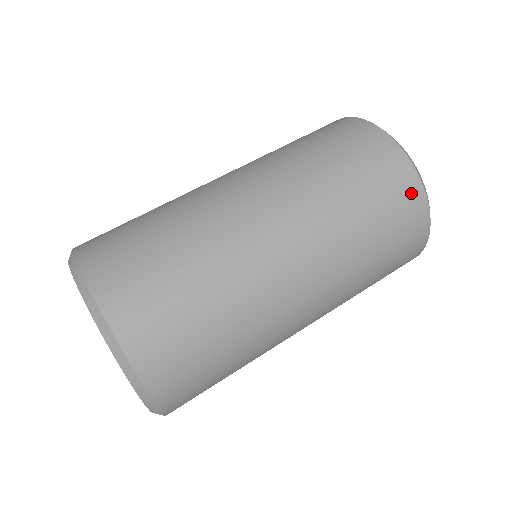
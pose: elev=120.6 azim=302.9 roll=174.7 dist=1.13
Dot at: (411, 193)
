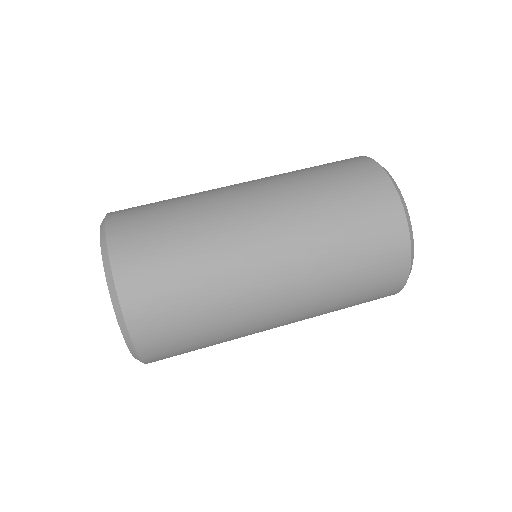
Dot at: (373, 175)
